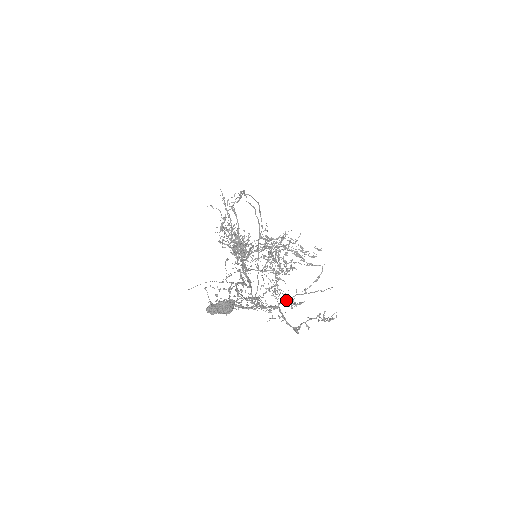
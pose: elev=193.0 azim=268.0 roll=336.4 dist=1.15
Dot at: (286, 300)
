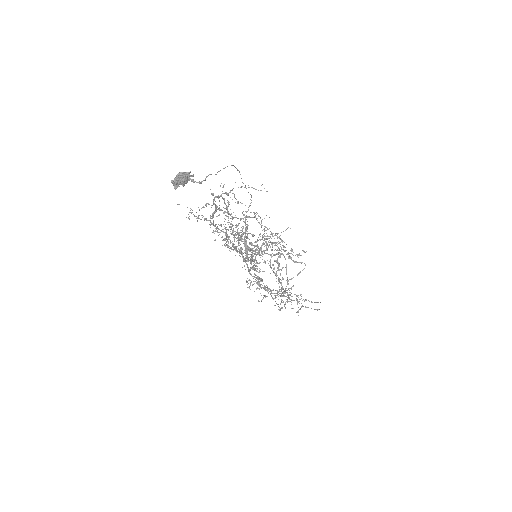
Dot at: (229, 192)
